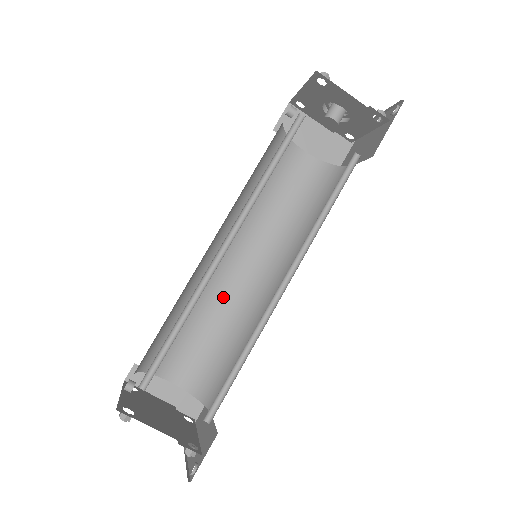
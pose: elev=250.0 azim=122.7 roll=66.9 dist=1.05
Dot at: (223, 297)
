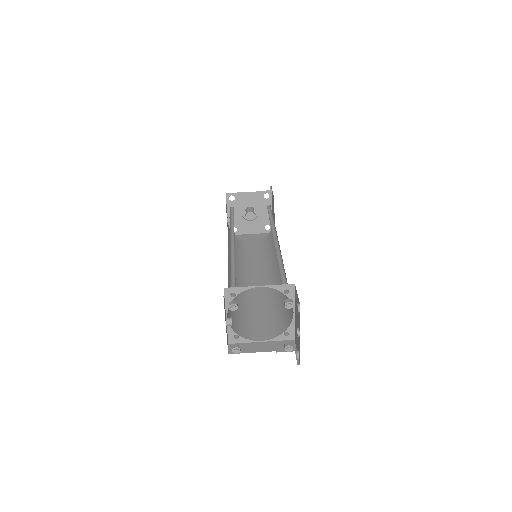
Dot at: (258, 297)
